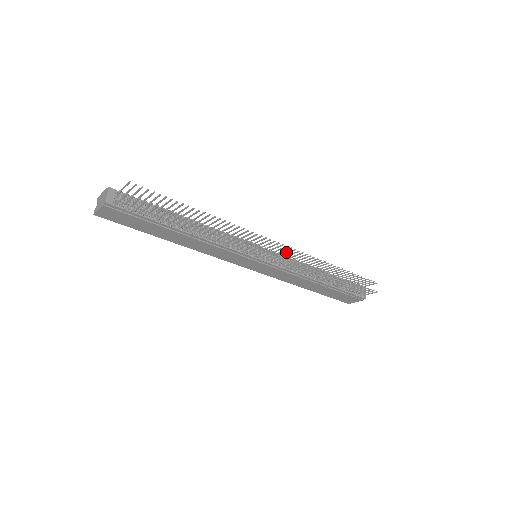
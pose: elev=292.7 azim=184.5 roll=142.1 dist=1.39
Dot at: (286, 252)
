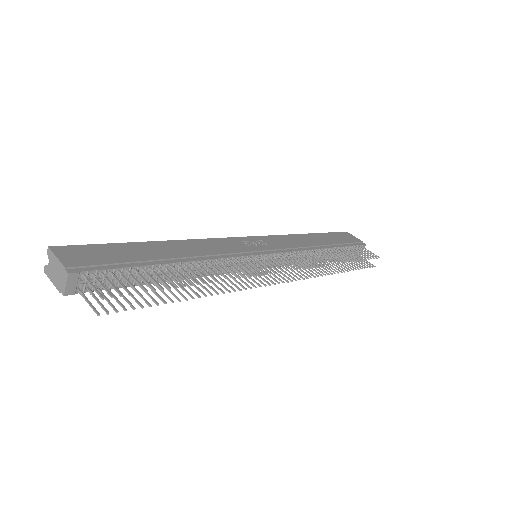
Dot at: (293, 260)
